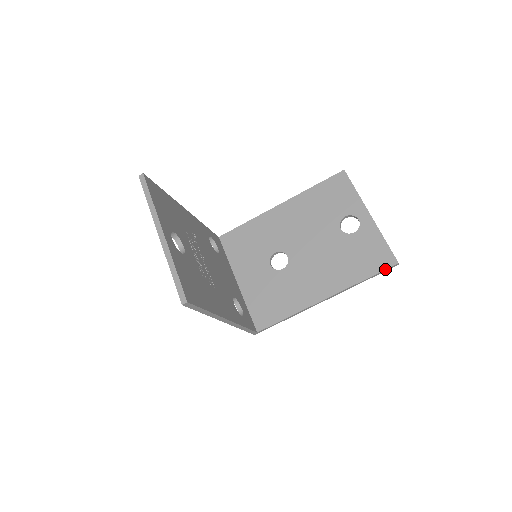
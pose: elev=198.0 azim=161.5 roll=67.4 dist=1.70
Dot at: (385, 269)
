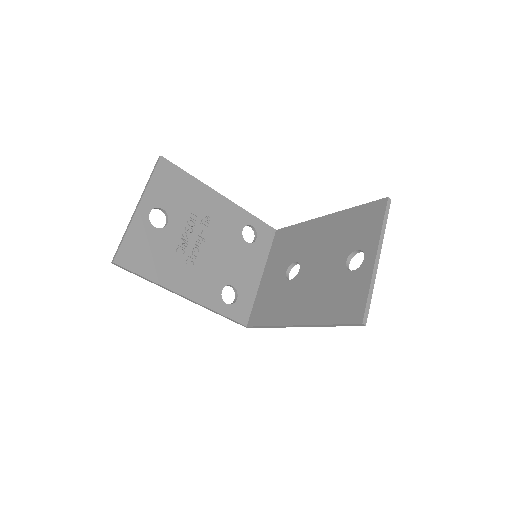
Dot at: (349, 323)
